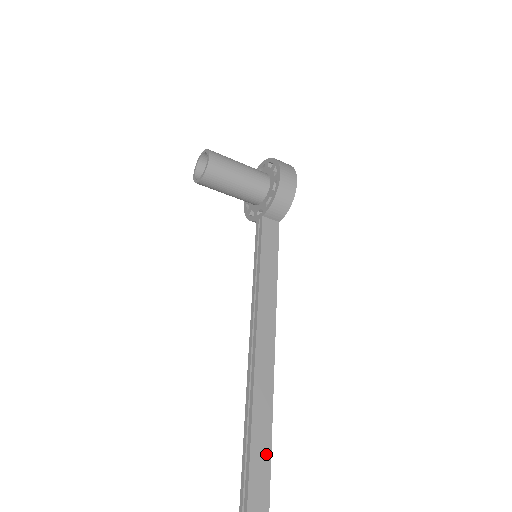
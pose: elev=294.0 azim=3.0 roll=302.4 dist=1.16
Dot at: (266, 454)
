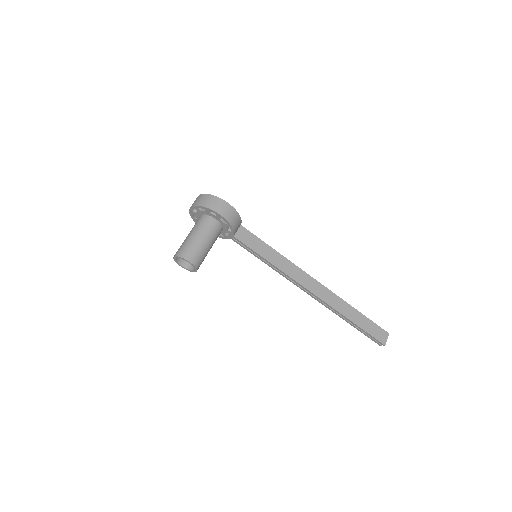
Dot at: (356, 313)
